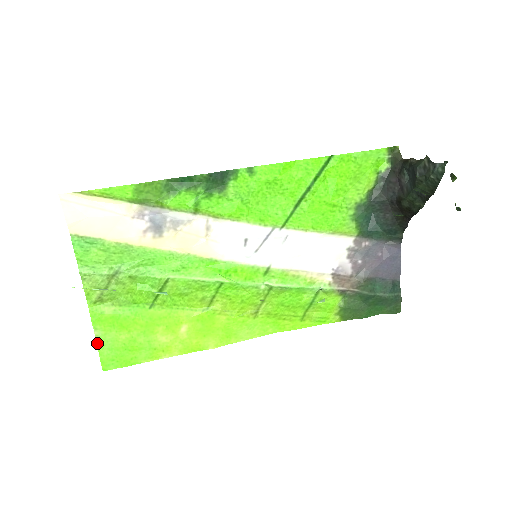
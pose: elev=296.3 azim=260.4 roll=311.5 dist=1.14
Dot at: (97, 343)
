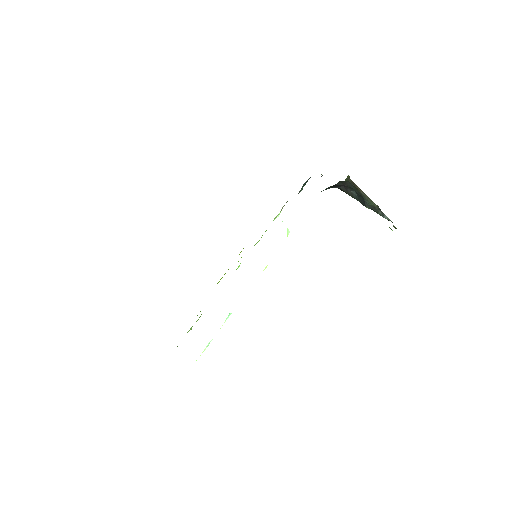
Dot at: occluded
